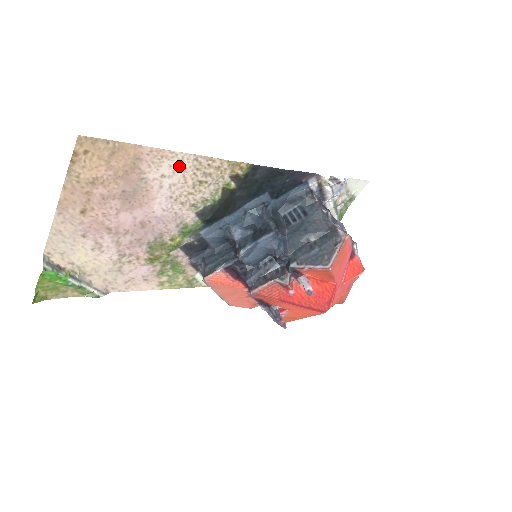
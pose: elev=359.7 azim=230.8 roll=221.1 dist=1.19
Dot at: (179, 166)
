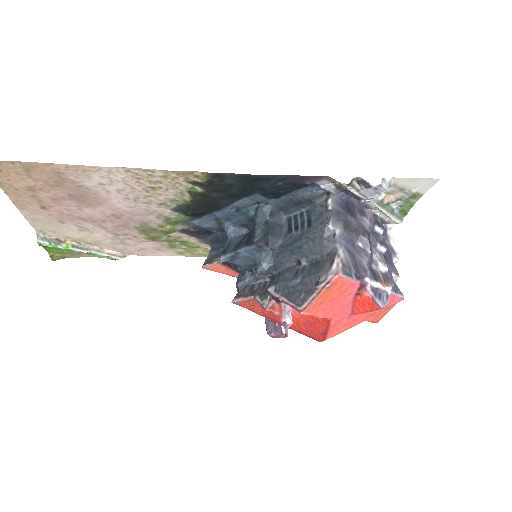
Dot at: (113, 176)
